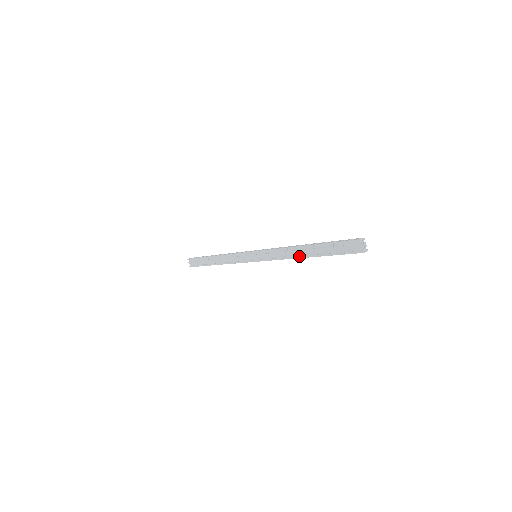
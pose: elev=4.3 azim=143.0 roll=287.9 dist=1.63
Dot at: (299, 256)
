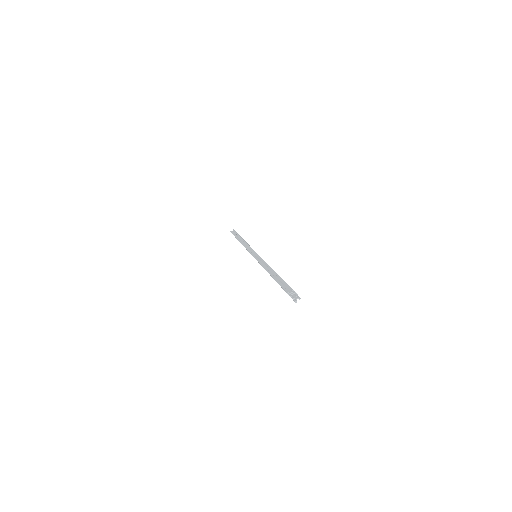
Dot at: occluded
